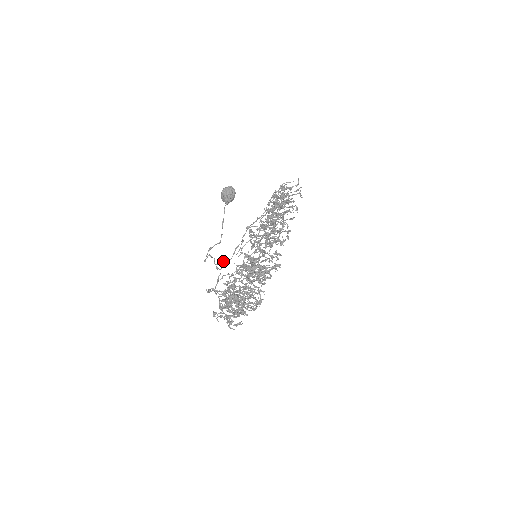
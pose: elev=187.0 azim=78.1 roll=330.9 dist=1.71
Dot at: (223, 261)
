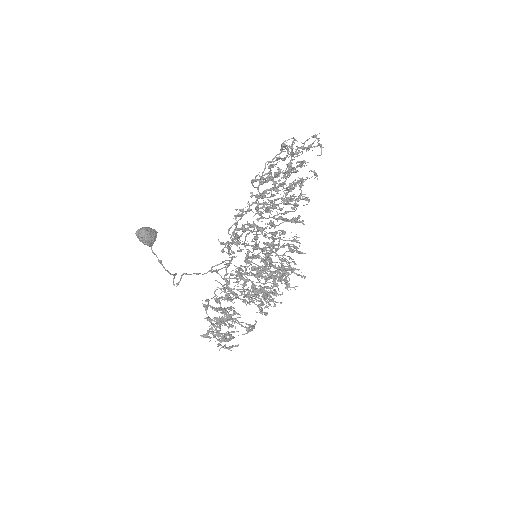
Dot at: occluded
